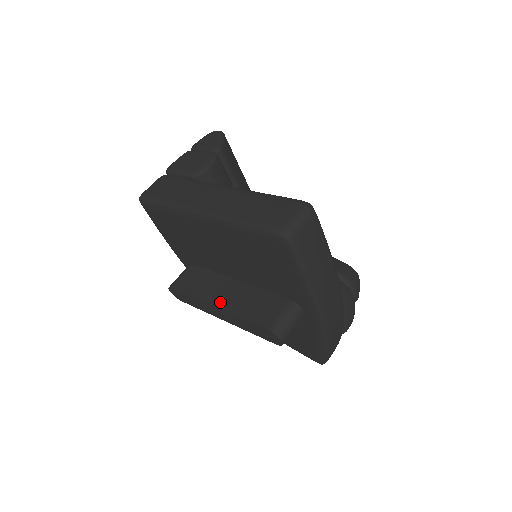
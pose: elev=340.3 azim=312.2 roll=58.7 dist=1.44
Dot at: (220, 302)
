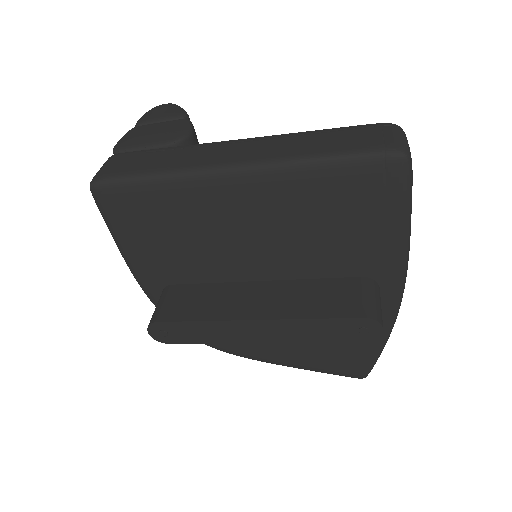
Dot at: (259, 312)
